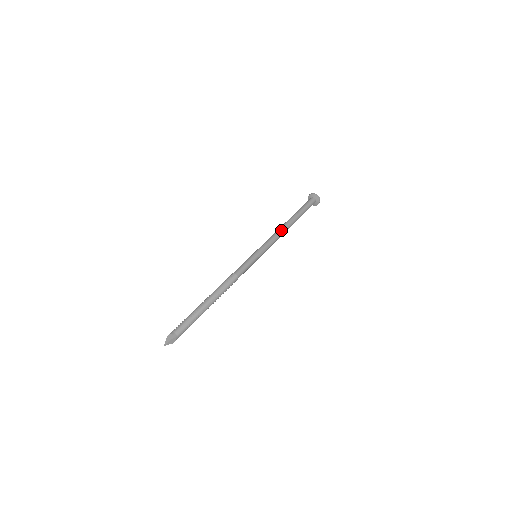
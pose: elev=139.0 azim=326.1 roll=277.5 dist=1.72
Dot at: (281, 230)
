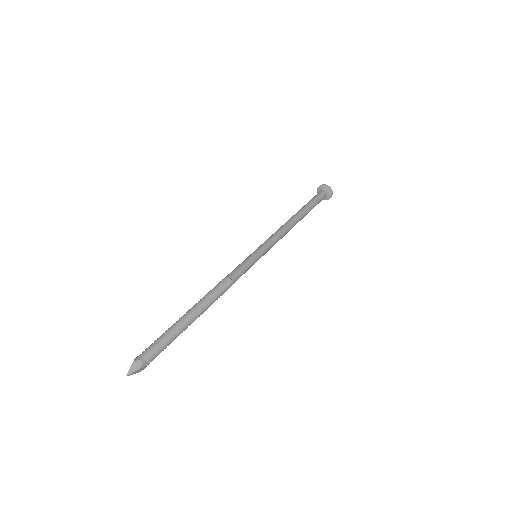
Dot at: (289, 227)
